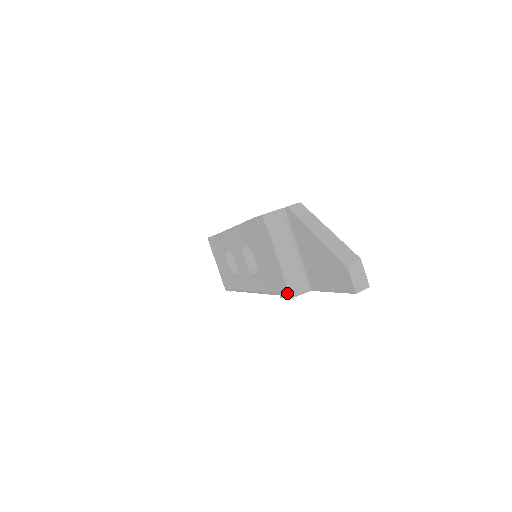
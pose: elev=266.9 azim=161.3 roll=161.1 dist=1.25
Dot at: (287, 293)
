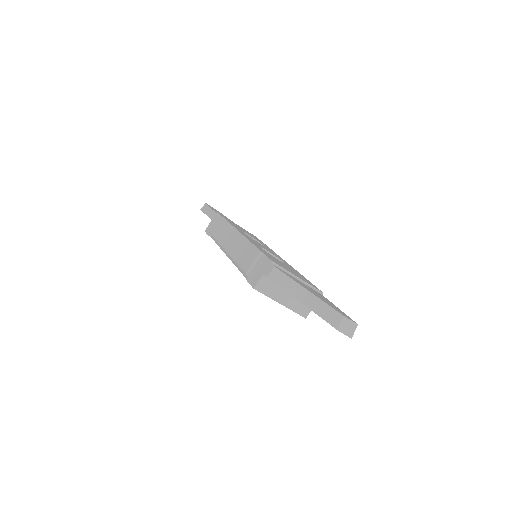
Dot at: (301, 315)
